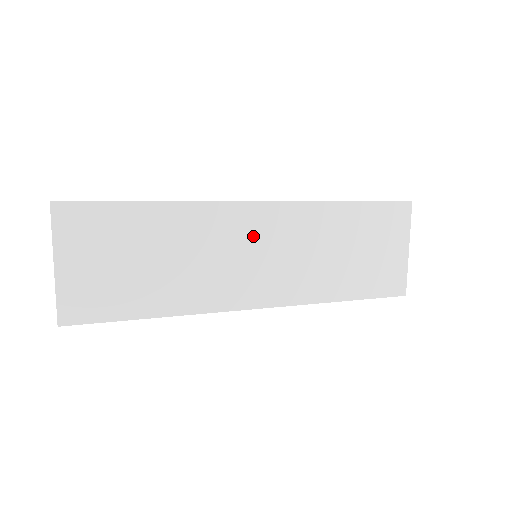
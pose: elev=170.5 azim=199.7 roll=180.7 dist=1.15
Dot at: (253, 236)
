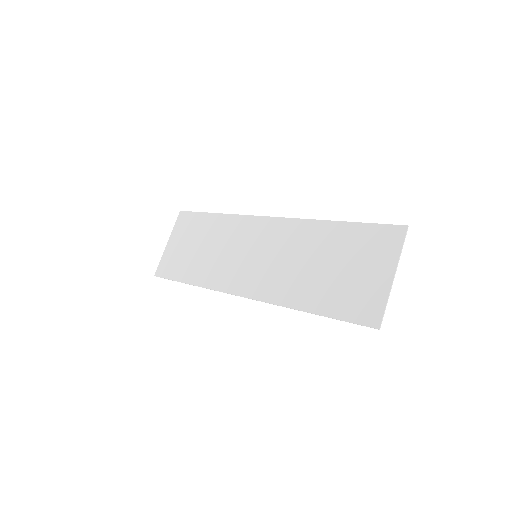
Dot at: (259, 241)
